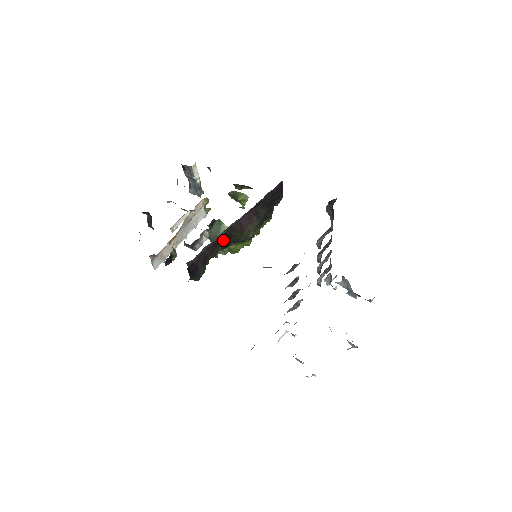
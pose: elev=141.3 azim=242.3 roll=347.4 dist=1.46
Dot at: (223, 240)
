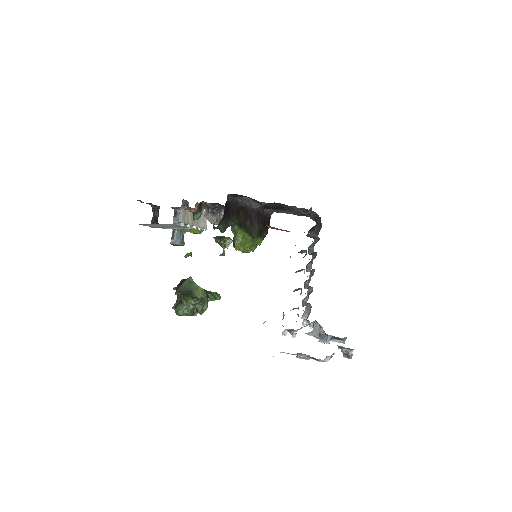
Dot at: (241, 215)
